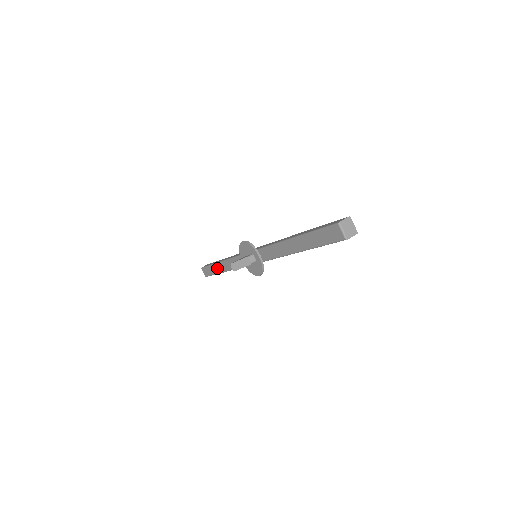
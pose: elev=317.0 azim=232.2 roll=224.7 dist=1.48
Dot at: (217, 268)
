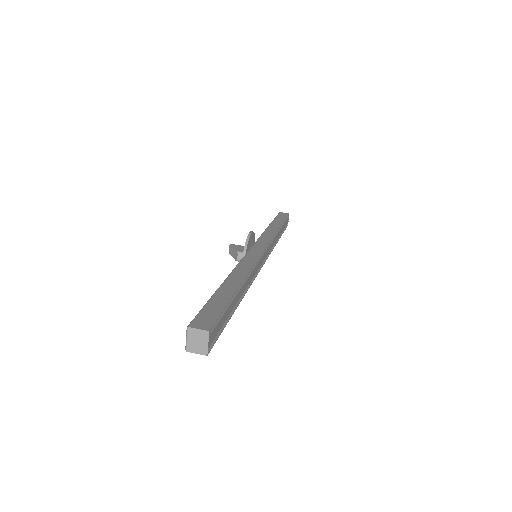
Dot at: occluded
